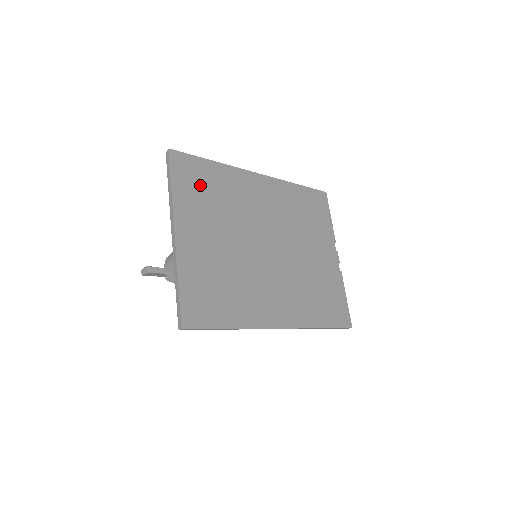
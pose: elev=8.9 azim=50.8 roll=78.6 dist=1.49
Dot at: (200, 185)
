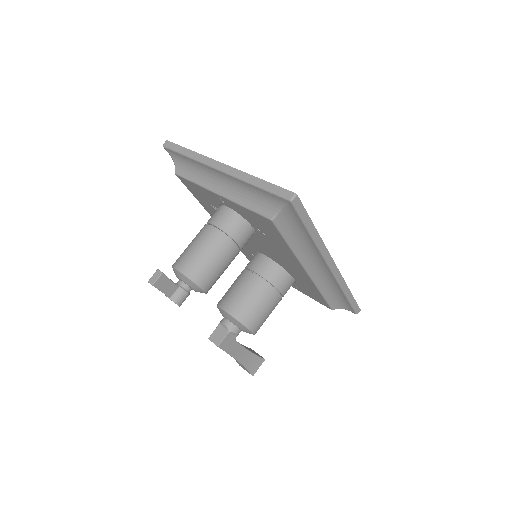
Dot at: occluded
